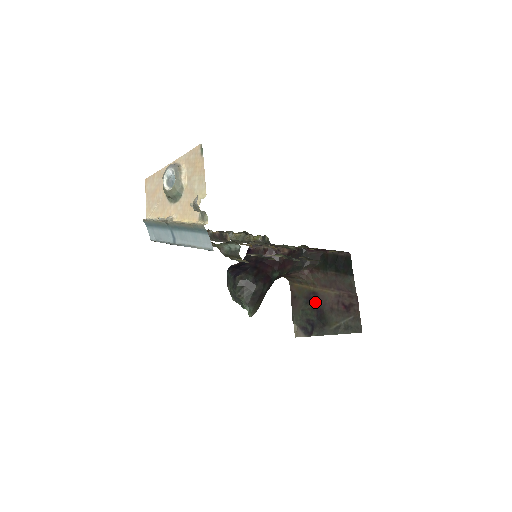
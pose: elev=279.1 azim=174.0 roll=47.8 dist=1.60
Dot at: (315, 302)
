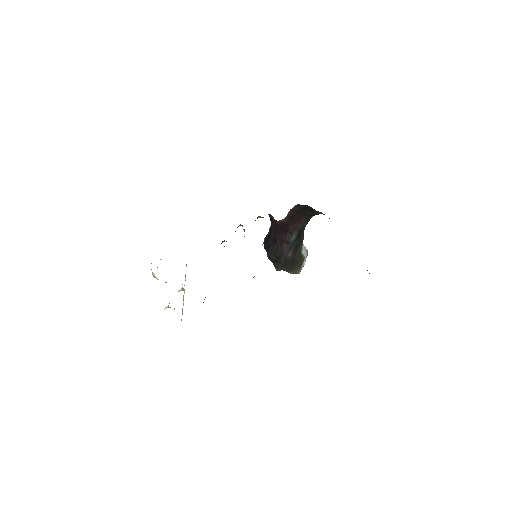
Dot at: occluded
